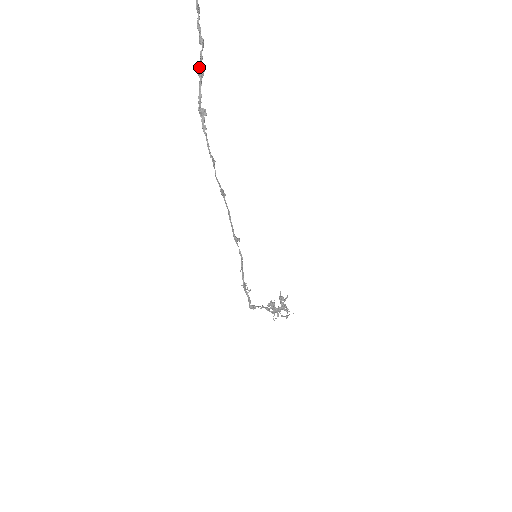
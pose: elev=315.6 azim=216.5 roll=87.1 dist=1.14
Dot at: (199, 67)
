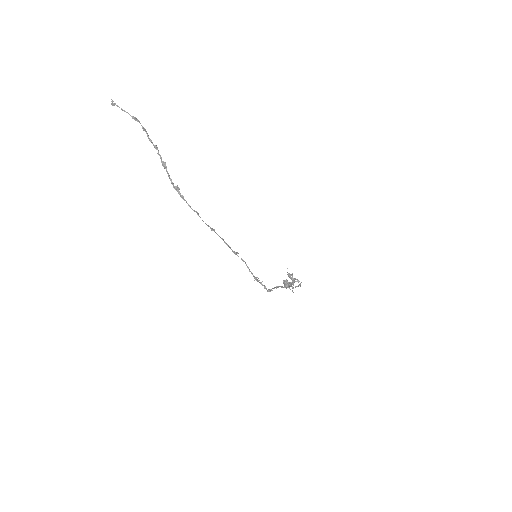
Dot at: (162, 163)
